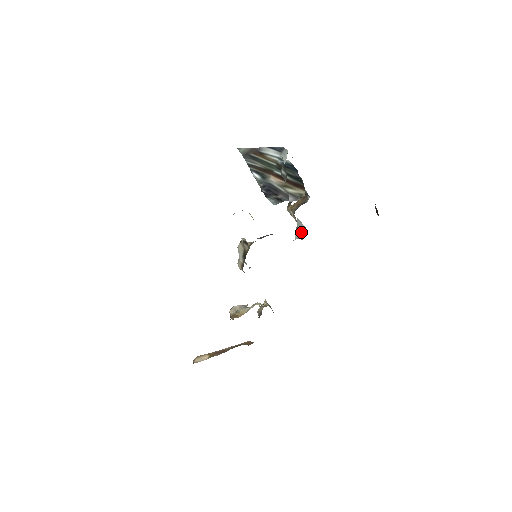
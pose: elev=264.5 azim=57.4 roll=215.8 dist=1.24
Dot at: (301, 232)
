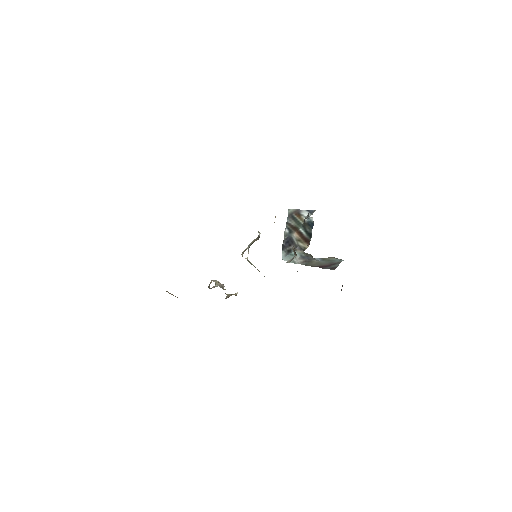
Dot at: occluded
